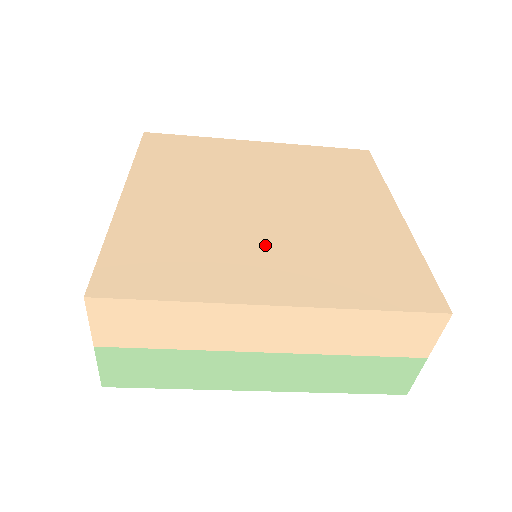
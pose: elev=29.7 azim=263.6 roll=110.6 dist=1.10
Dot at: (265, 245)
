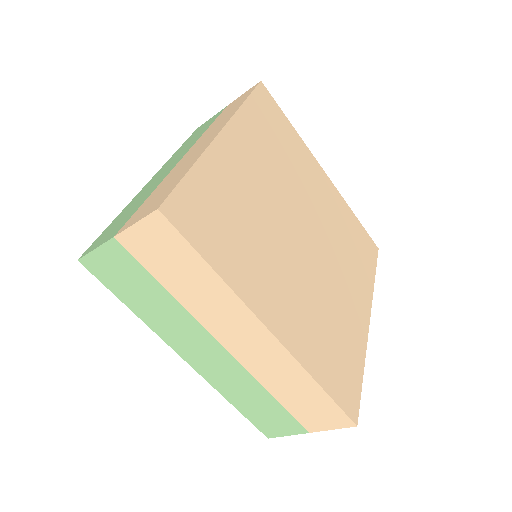
Dot at: (288, 273)
